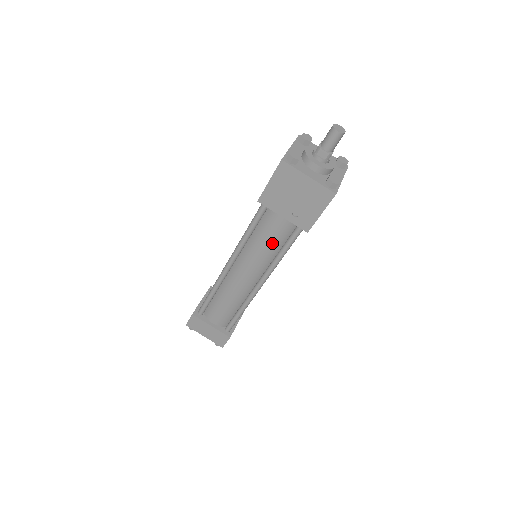
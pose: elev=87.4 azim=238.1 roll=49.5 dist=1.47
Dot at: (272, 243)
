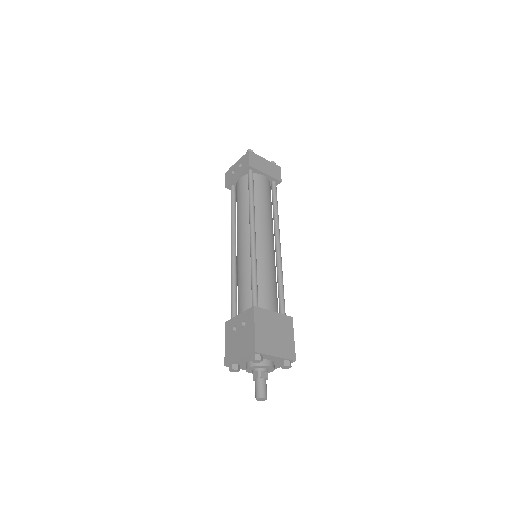
Dot at: occluded
